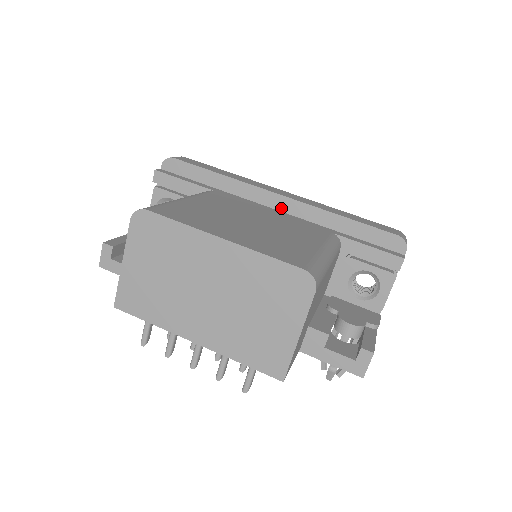
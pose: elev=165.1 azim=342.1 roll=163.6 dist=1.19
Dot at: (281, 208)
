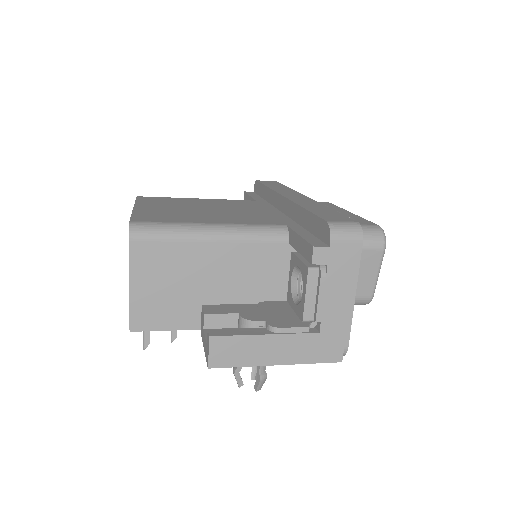
Dot at: (283, 209)
